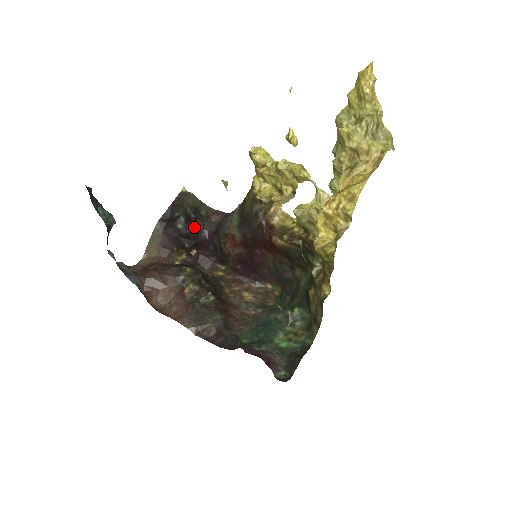
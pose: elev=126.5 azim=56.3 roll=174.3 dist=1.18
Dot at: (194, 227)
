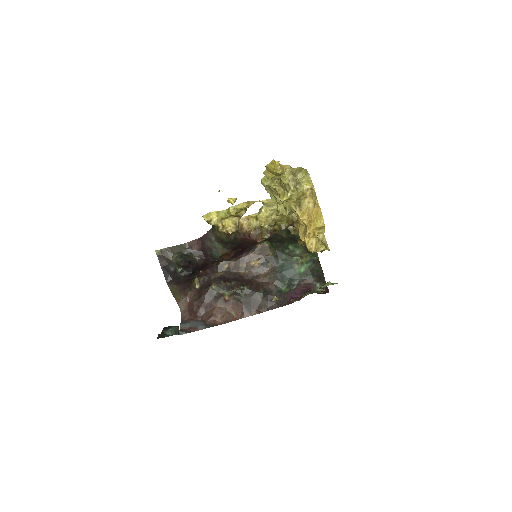
Dot at: (192, 266)
